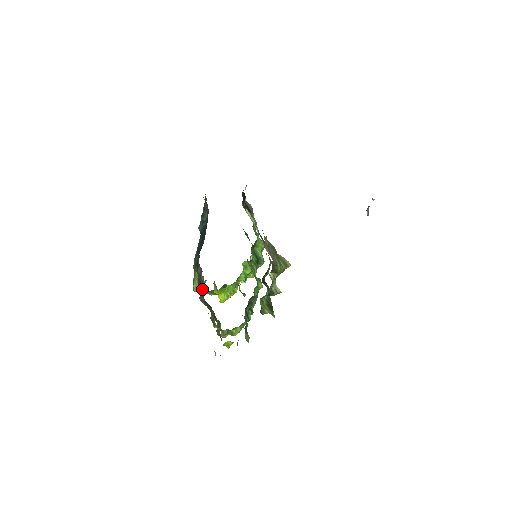
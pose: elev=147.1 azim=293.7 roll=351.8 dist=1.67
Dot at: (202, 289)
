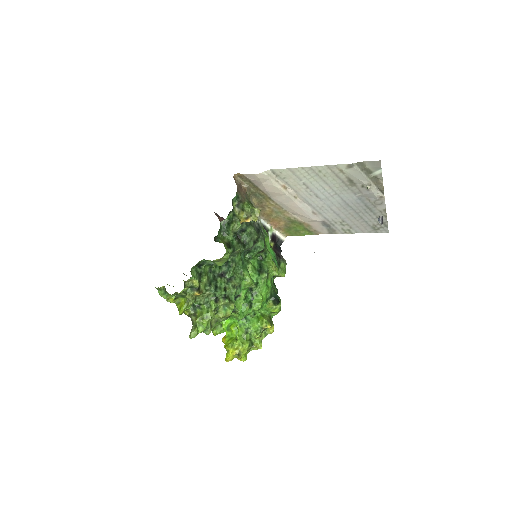
Dot at: occluded
